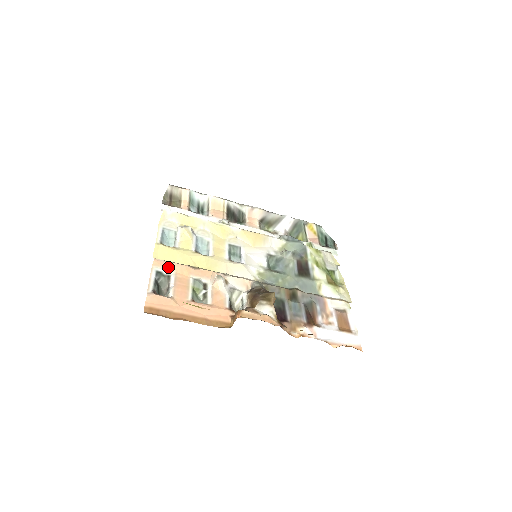
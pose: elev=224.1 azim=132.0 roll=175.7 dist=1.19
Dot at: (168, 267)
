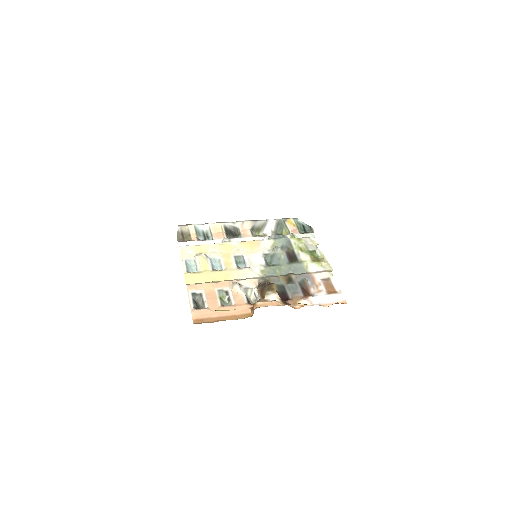
Dot at: (198, 288)
